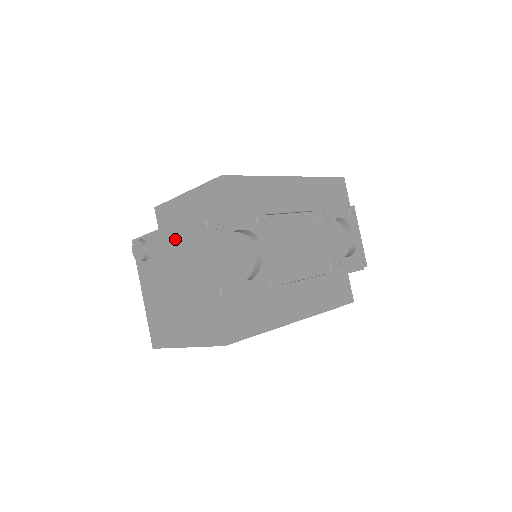
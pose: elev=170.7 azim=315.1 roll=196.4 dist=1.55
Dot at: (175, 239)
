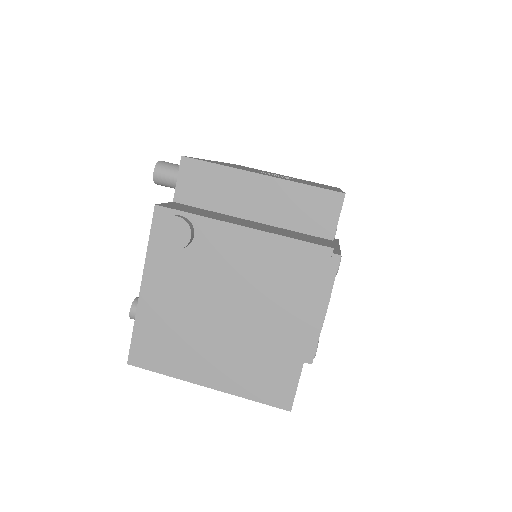
Dot at: (265, 254)
